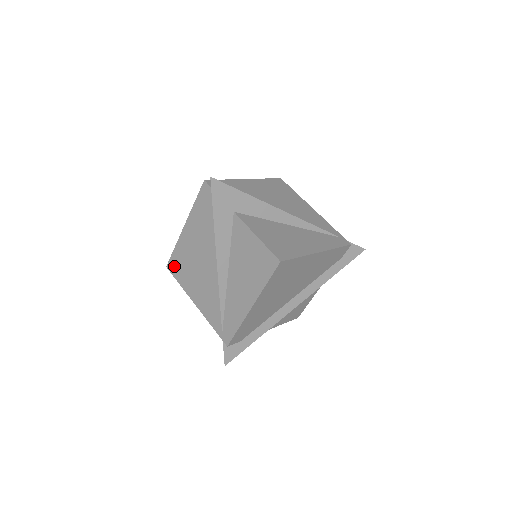
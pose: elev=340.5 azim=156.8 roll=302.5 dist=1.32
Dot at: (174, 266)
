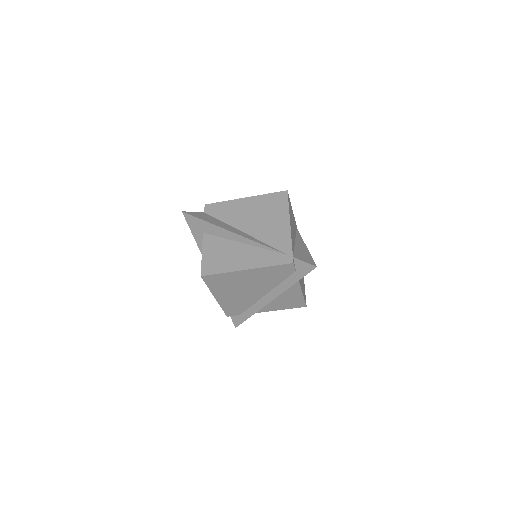
Dot at: occluded
